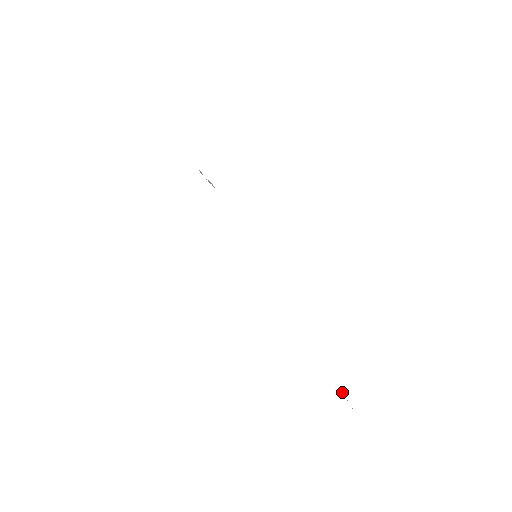
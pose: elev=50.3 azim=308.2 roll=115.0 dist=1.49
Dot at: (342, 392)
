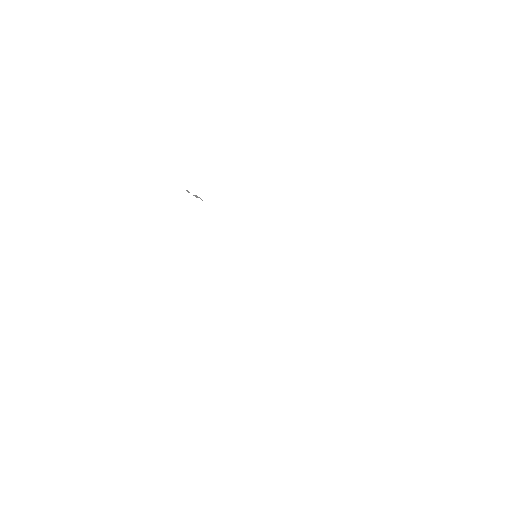
Dot at: occluded
